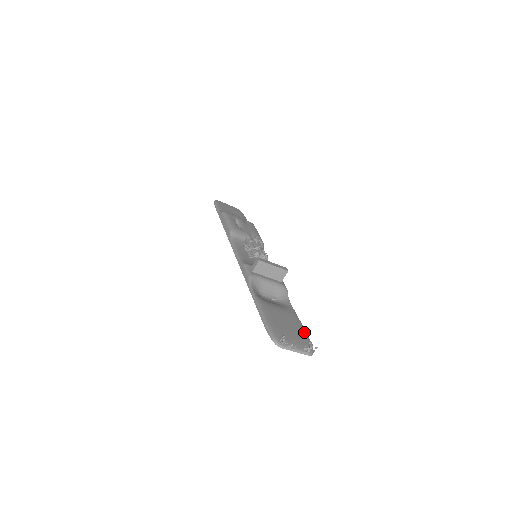
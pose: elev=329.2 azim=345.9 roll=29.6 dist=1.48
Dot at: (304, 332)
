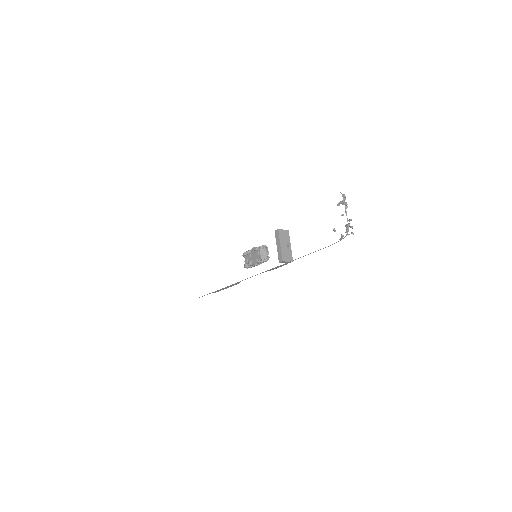
Dot at: occluded
